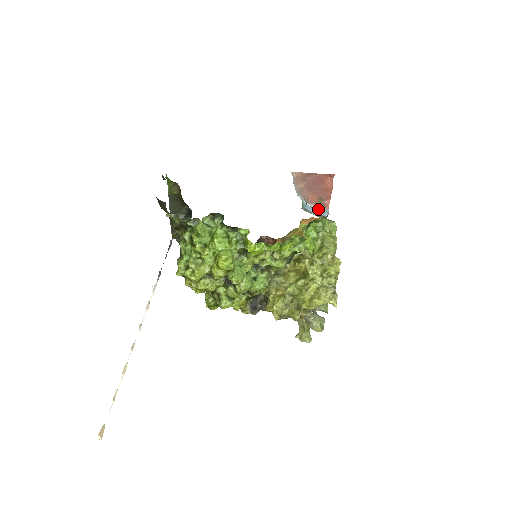
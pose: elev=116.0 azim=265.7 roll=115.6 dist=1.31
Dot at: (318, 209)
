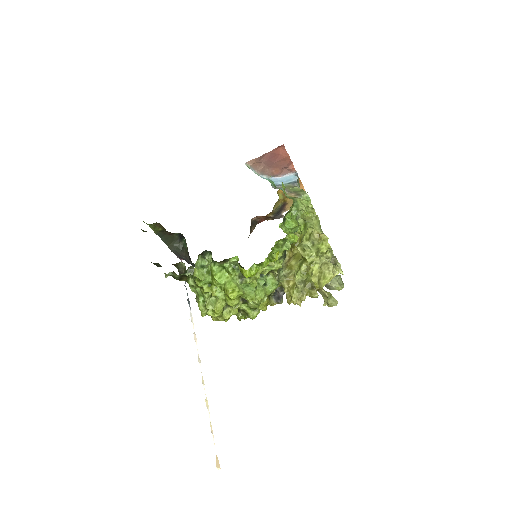
Dot at: (286, 177)
